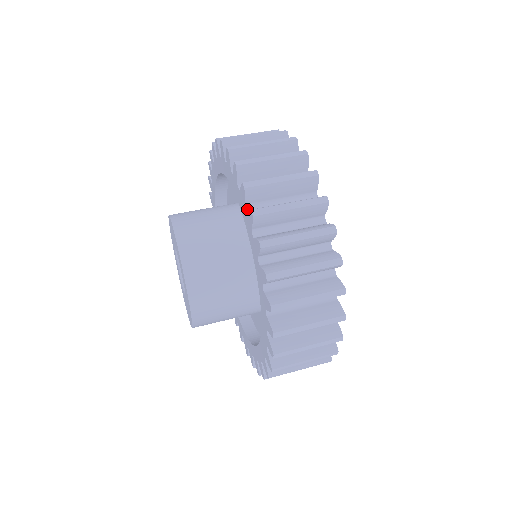
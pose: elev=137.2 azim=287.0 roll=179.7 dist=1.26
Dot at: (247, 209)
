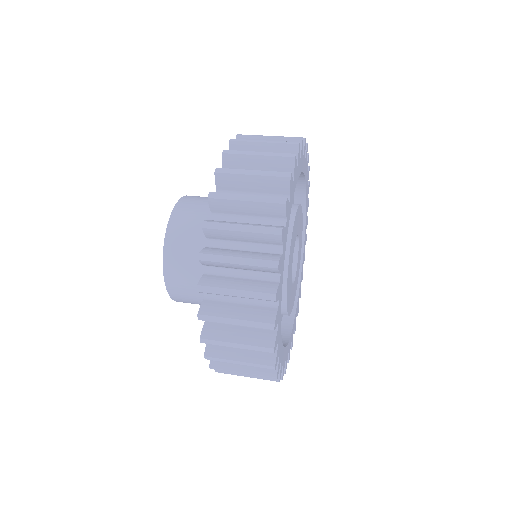
Dot at: occluded
